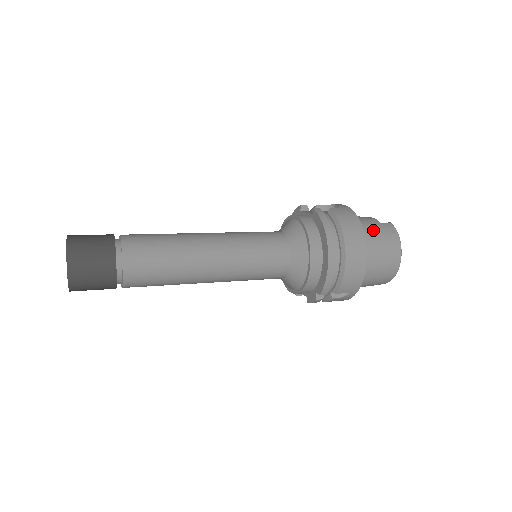
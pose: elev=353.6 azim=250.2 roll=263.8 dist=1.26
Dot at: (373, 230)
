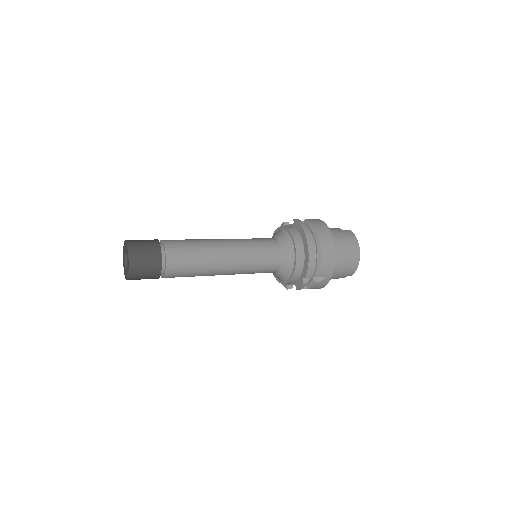
Dot at: (337, 233)
